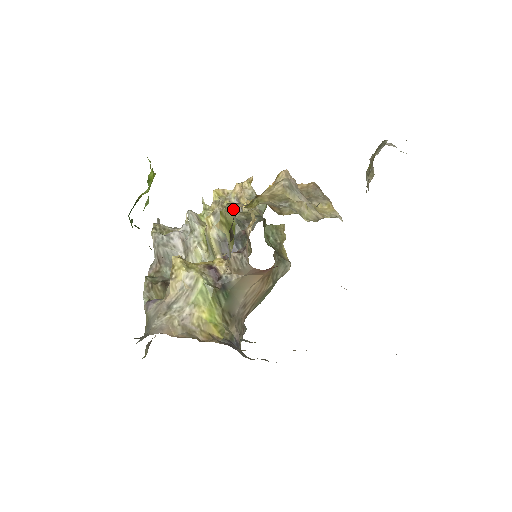
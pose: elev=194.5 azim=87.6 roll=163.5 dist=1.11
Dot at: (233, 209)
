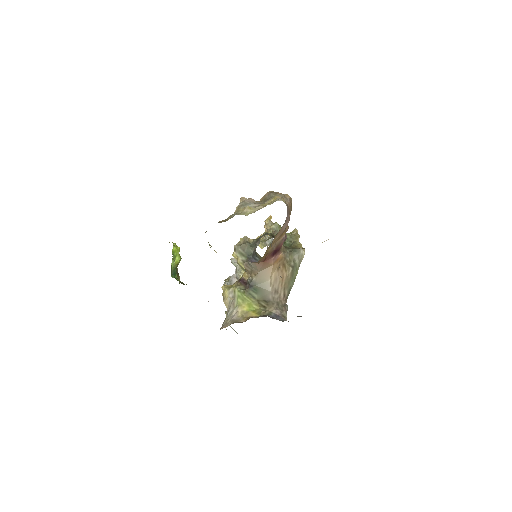
Dot at: (246, 240)
